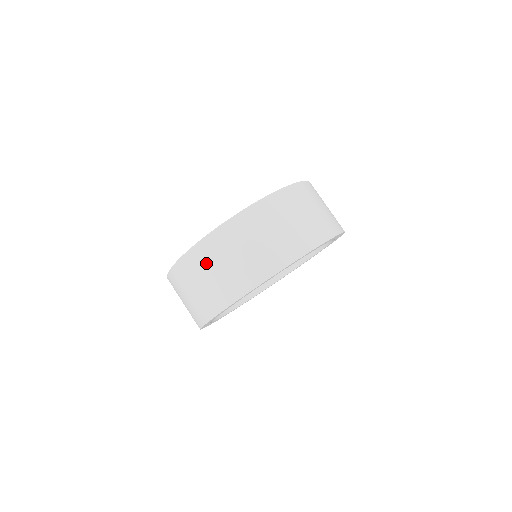
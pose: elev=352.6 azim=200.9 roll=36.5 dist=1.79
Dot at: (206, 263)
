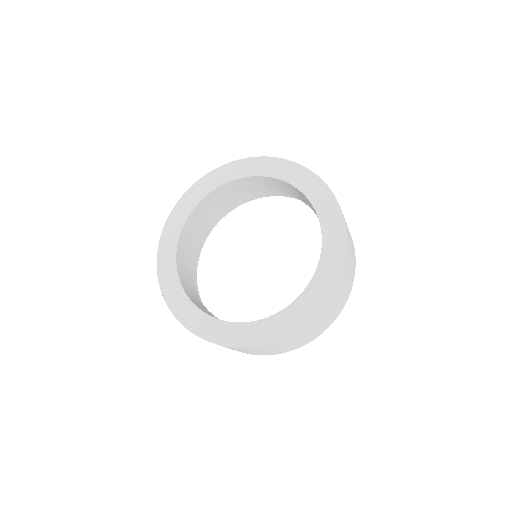
Dot at: (308, 329)
